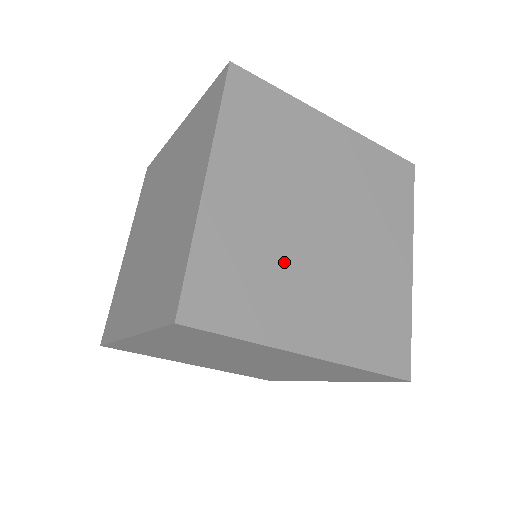
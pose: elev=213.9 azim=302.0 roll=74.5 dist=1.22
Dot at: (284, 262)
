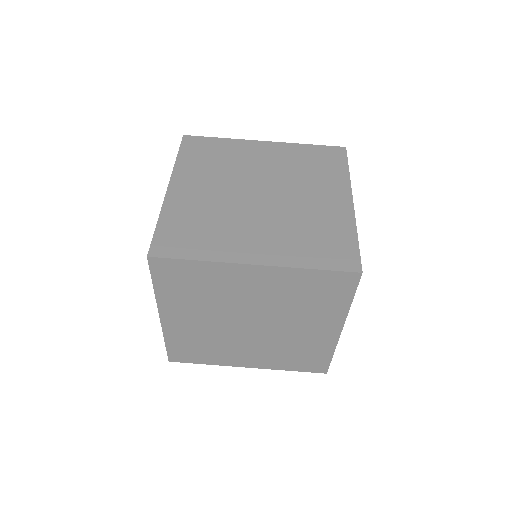
Dot at: (229, 217)
